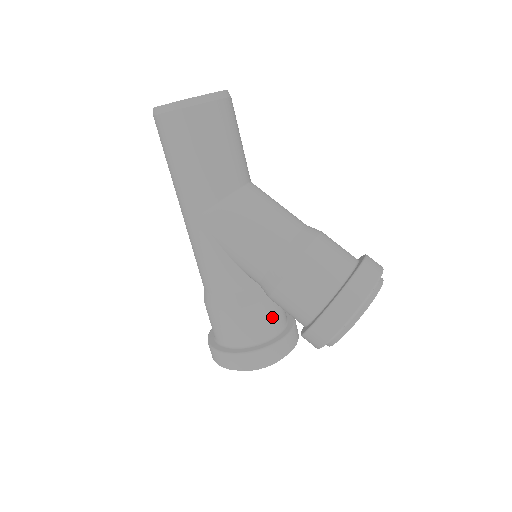
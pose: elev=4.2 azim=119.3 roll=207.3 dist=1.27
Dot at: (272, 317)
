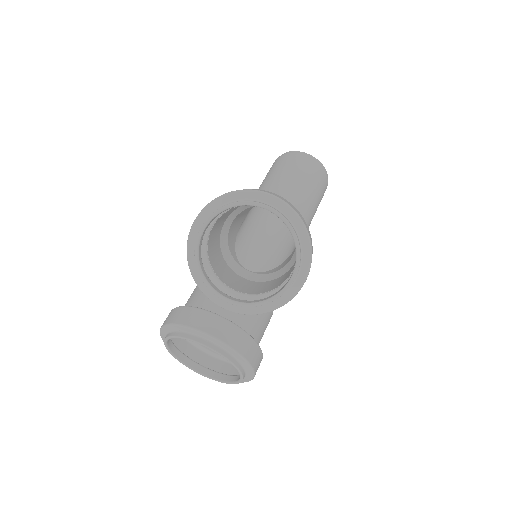
Dot at: occluded
